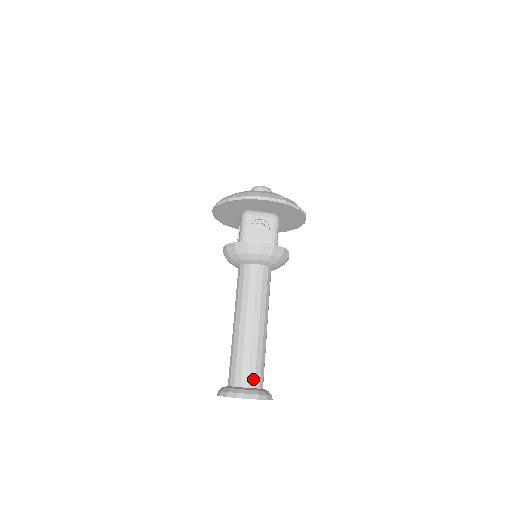
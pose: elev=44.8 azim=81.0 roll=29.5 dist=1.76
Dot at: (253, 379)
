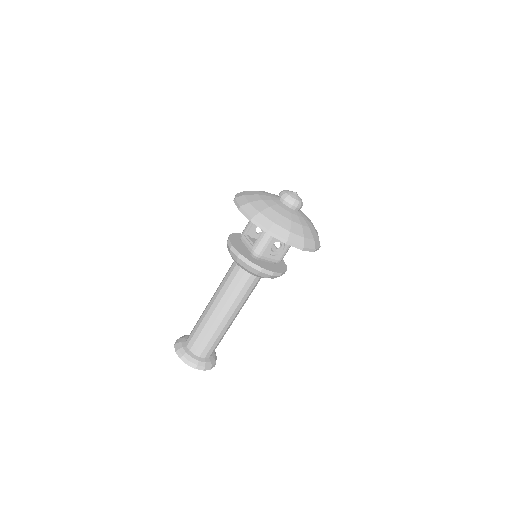
Dot at: (211, 352)
